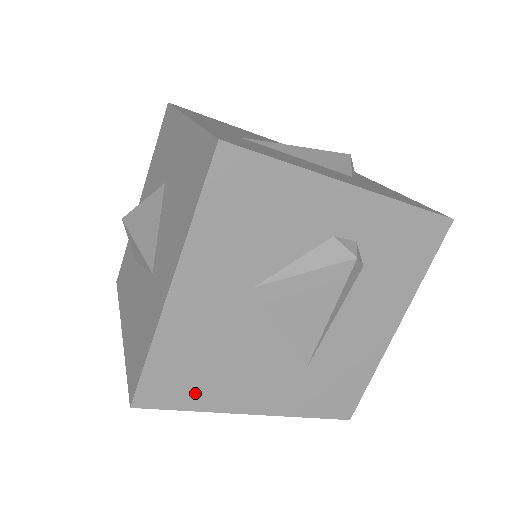
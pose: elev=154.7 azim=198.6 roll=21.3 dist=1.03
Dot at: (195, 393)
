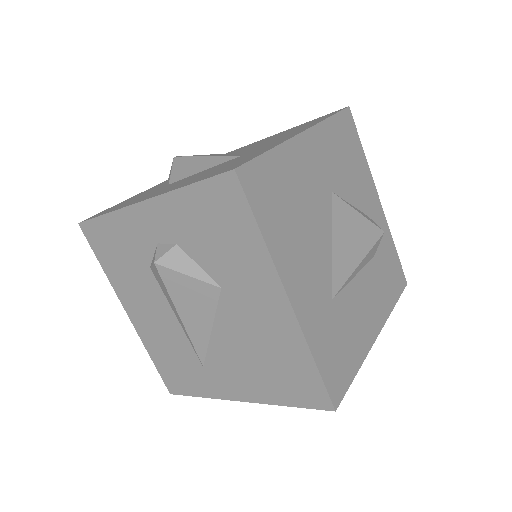
Dot at: (272, 221)
